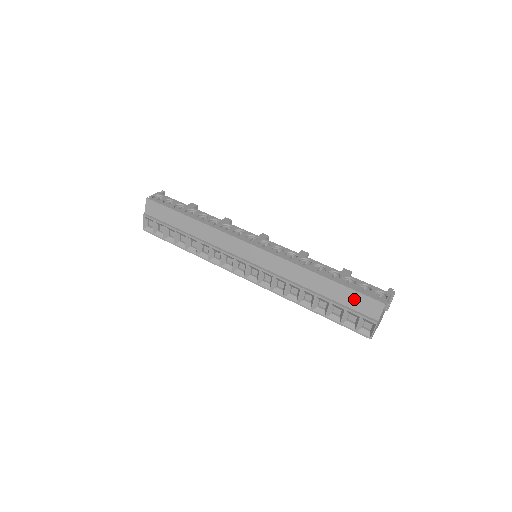
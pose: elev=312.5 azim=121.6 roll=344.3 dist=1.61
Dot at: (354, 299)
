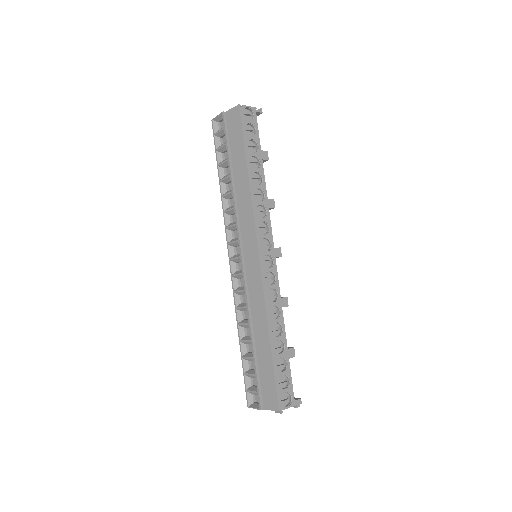
Dot at: (268, 379)
